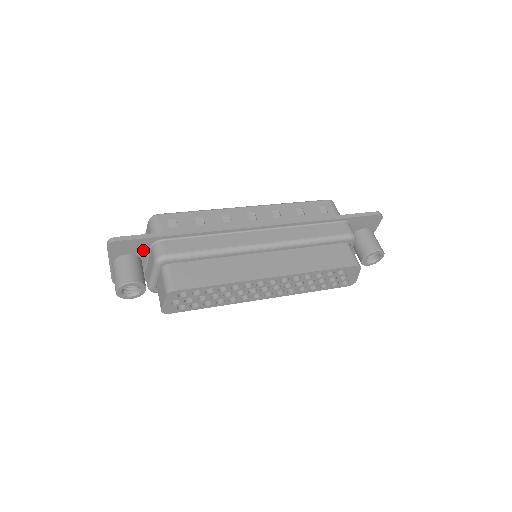
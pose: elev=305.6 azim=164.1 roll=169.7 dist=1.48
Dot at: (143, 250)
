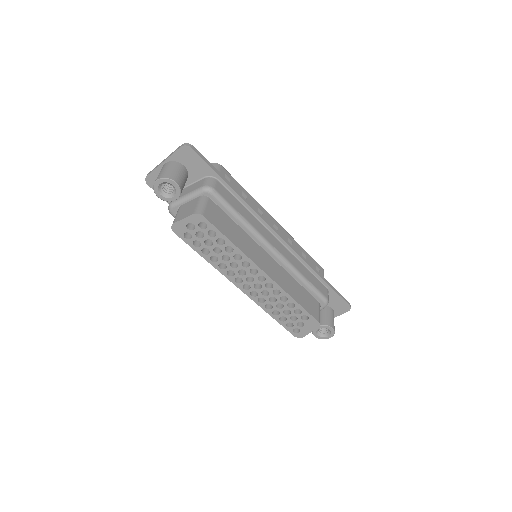
Dot at: (197, 174)
